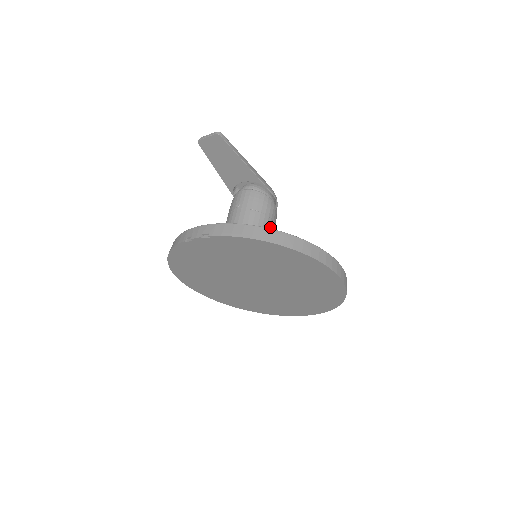
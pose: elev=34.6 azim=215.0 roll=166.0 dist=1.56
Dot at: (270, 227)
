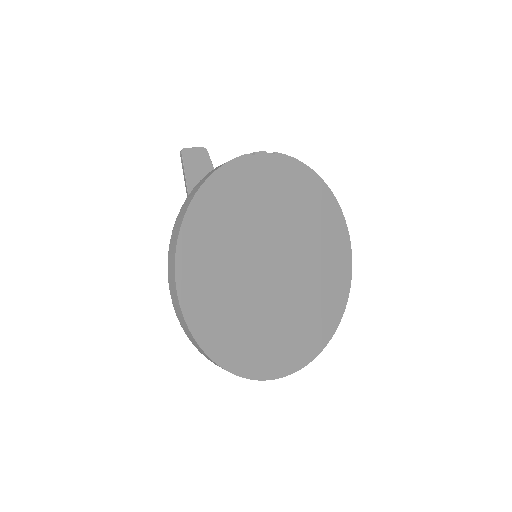
Dot at: occluded
